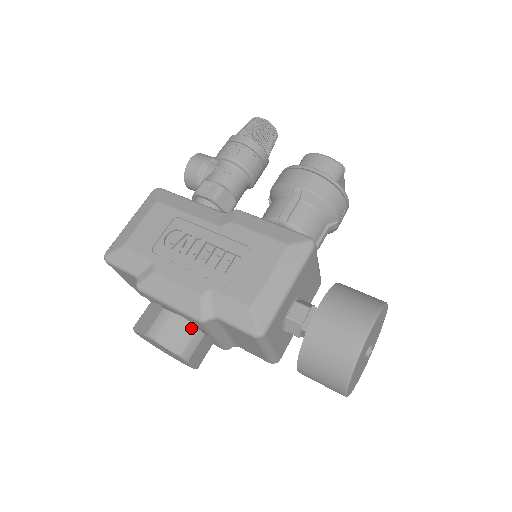
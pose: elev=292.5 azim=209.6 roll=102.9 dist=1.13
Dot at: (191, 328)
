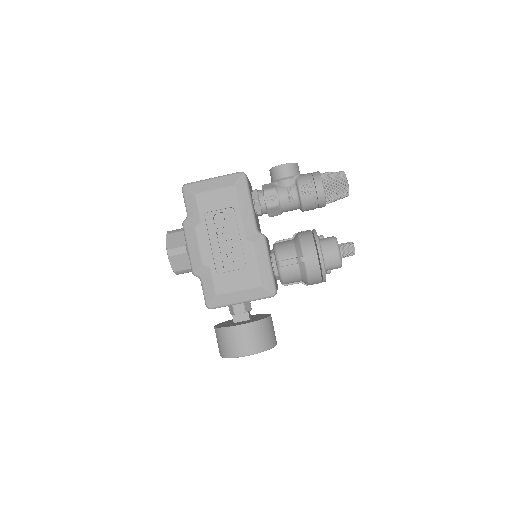
Dot at: (189, 266)
